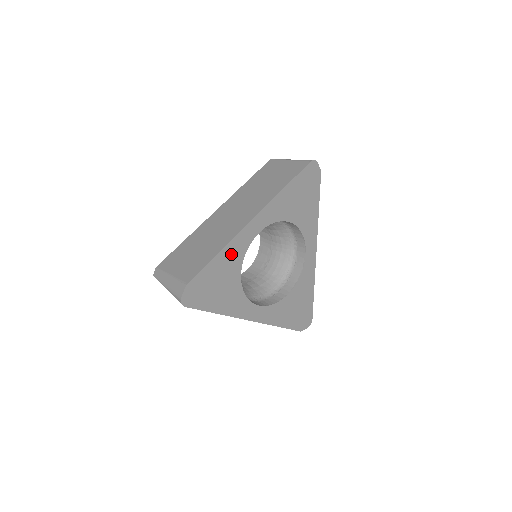
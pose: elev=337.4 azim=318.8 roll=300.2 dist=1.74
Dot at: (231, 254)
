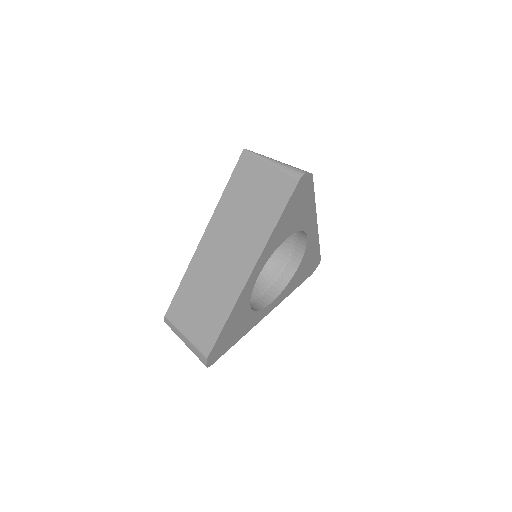
Dot at: (238, 309)
